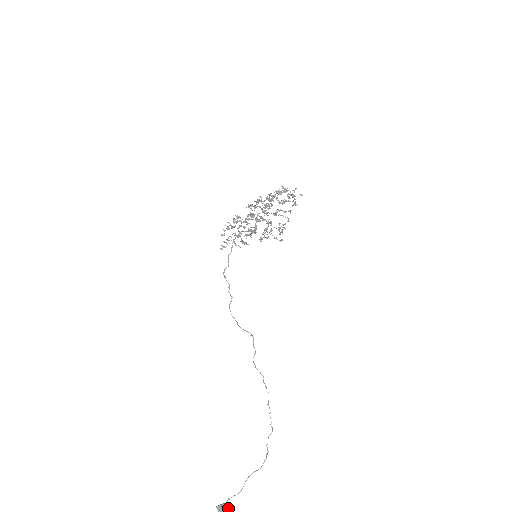
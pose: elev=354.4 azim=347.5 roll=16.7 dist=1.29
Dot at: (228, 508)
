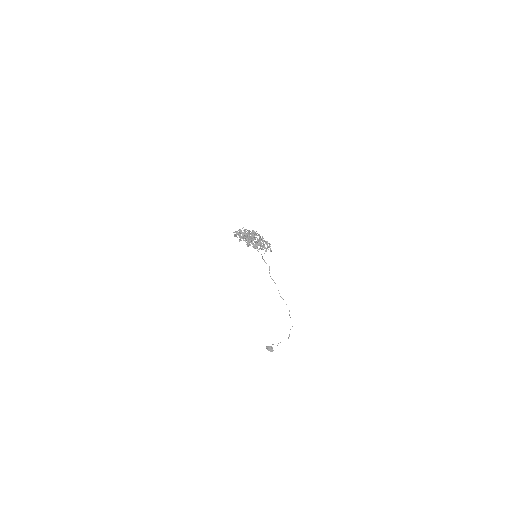
Dot at: (271, 350)
